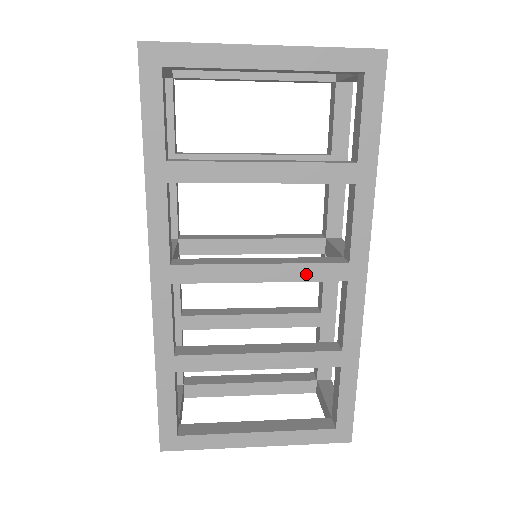
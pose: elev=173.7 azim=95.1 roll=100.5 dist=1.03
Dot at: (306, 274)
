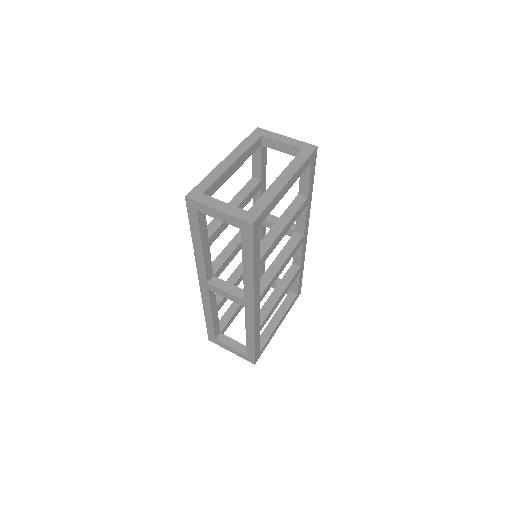
Dot at: (294, 253)
